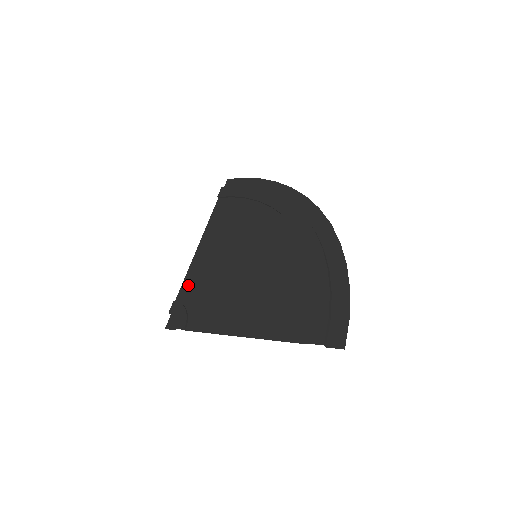
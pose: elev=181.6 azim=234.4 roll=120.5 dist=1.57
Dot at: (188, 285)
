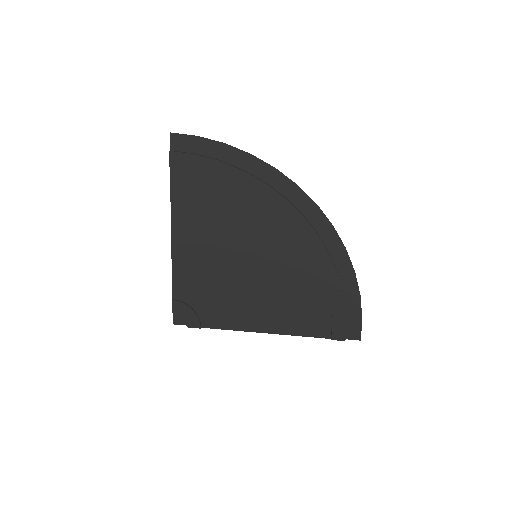
Dot at: (181, 283)
